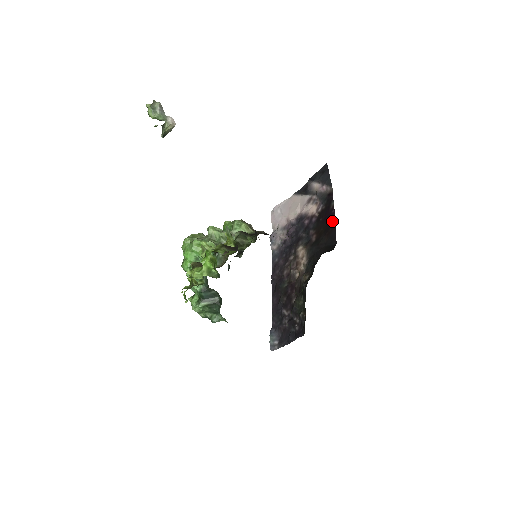
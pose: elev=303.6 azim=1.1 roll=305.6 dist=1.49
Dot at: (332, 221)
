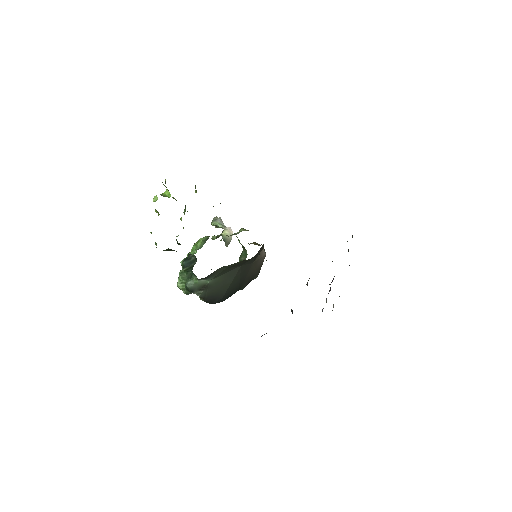
Dot at: occluded
